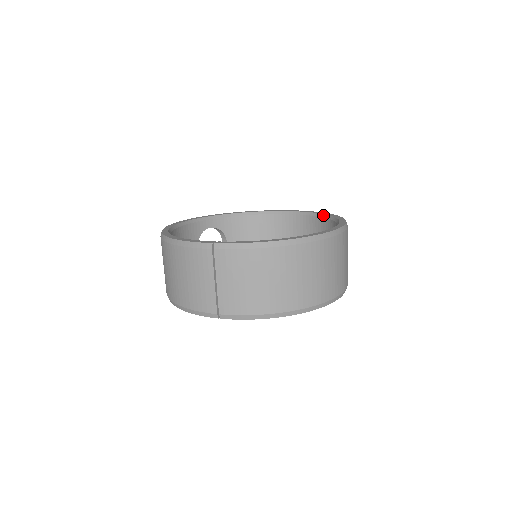
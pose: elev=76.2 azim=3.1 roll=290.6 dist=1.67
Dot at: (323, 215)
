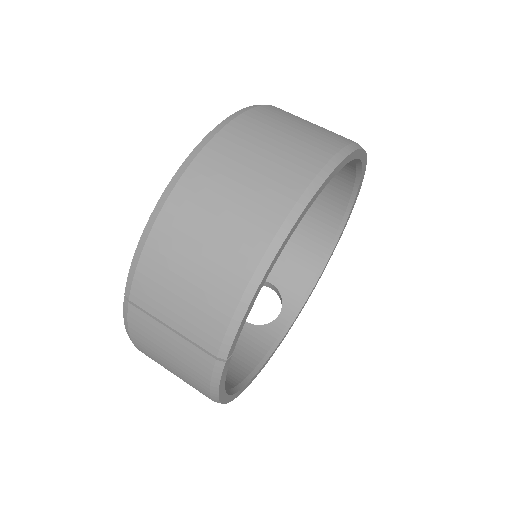
Dot at: occluded
